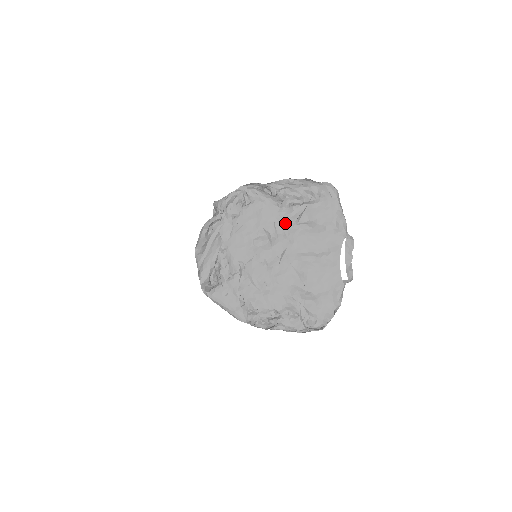
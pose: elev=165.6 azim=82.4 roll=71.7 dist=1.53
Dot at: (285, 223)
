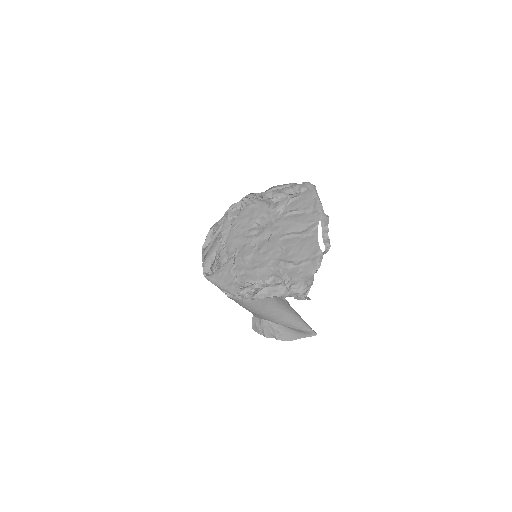
Dot at: (272, 215)
